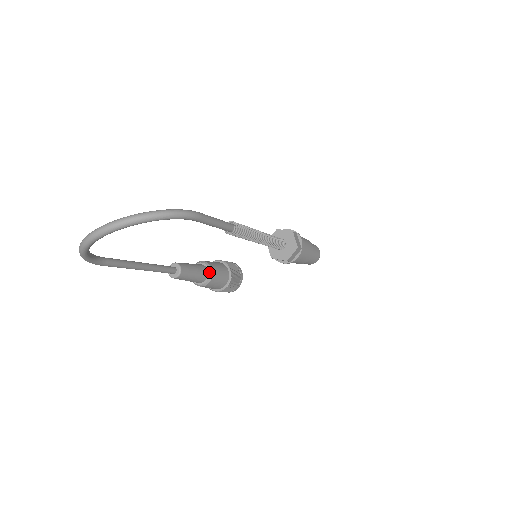
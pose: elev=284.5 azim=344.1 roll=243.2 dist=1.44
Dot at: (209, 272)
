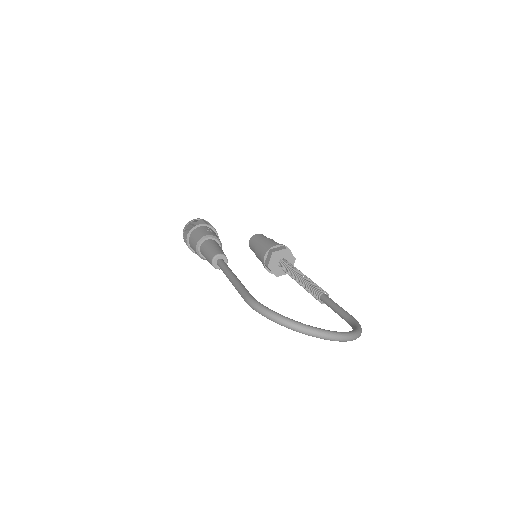
Dot at: occluded
